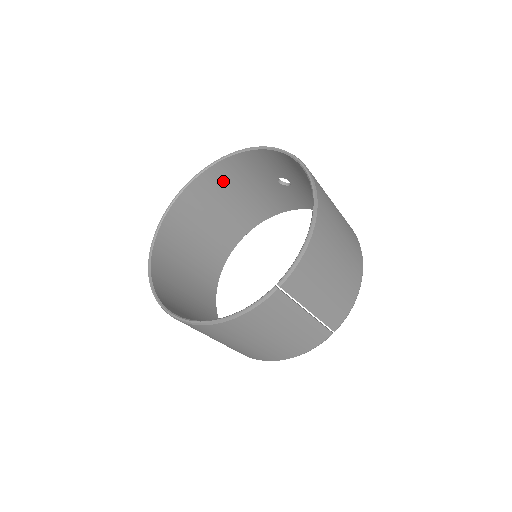
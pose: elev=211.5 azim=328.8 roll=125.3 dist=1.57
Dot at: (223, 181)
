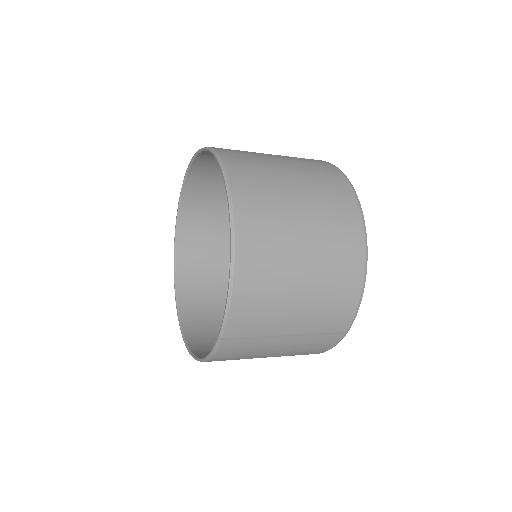
Dot at: (213, 174)
